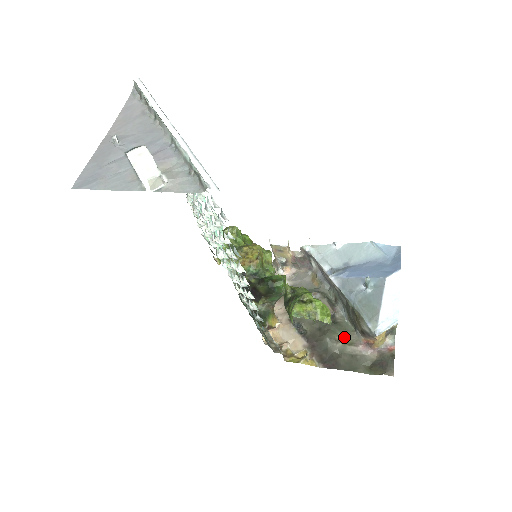
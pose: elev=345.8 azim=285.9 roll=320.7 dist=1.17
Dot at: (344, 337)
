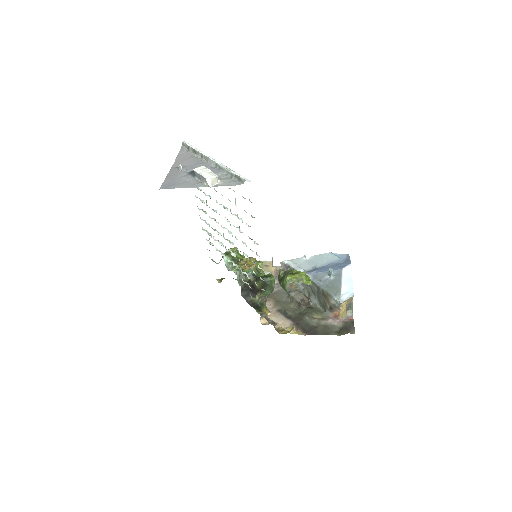
Dot at: (318, 316)
